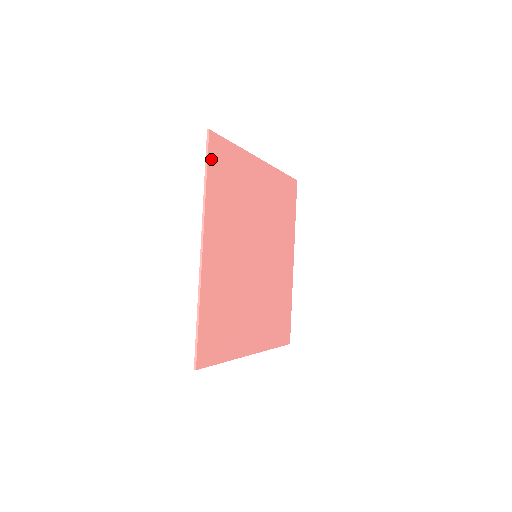
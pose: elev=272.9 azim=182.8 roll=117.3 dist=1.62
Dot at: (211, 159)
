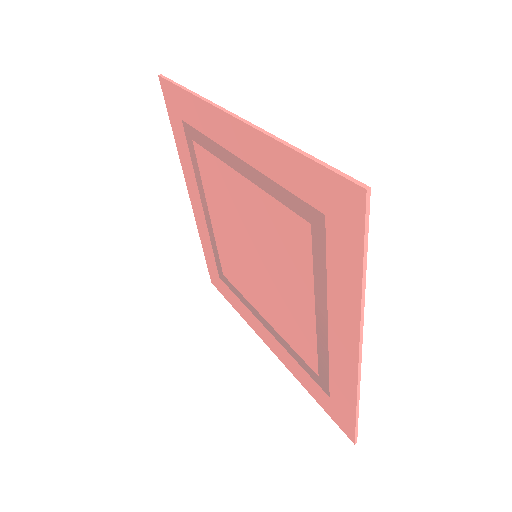
Dot at: (177, 91)
